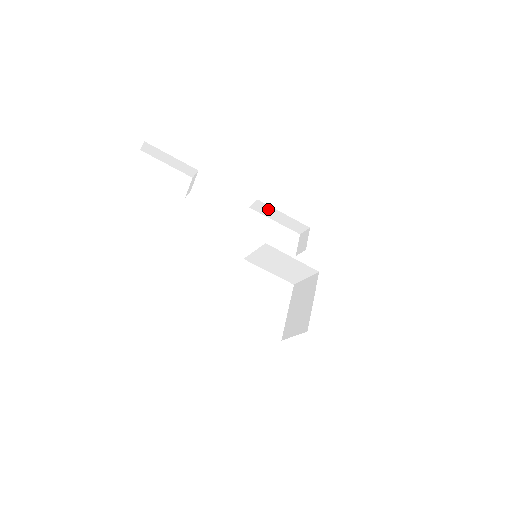
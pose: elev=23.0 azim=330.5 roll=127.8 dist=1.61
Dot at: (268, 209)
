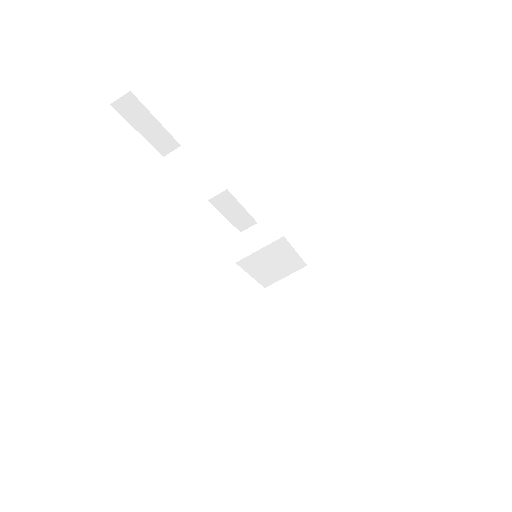
Dot at: (229, 202)
